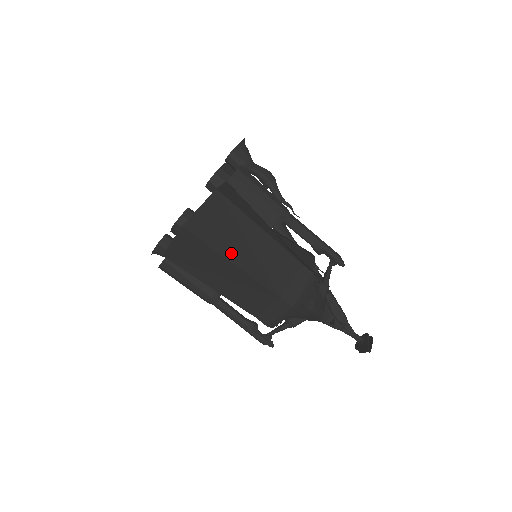
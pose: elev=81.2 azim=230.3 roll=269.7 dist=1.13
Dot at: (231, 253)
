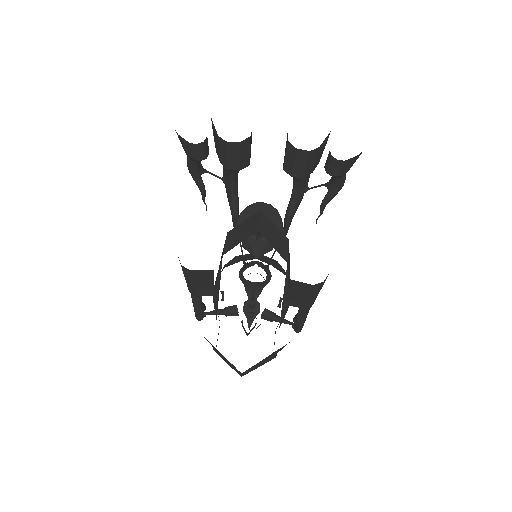
Dot at: occluded
